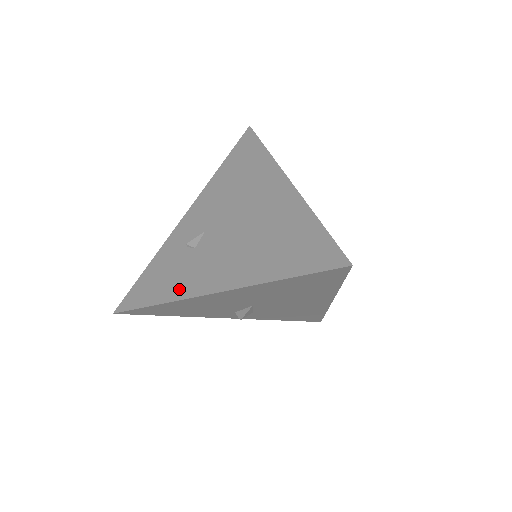
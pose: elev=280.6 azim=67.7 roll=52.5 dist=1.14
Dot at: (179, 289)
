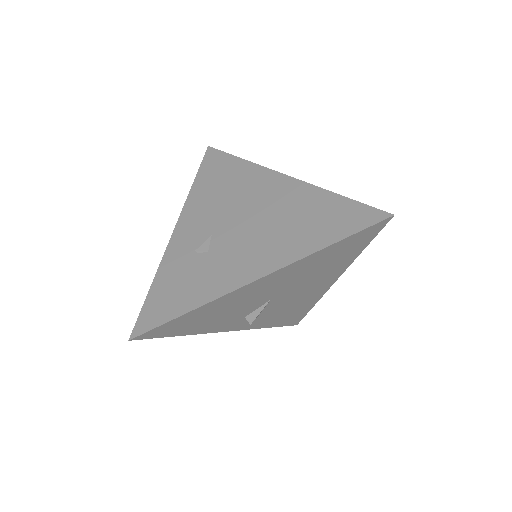
Dot at: (211, 289)
